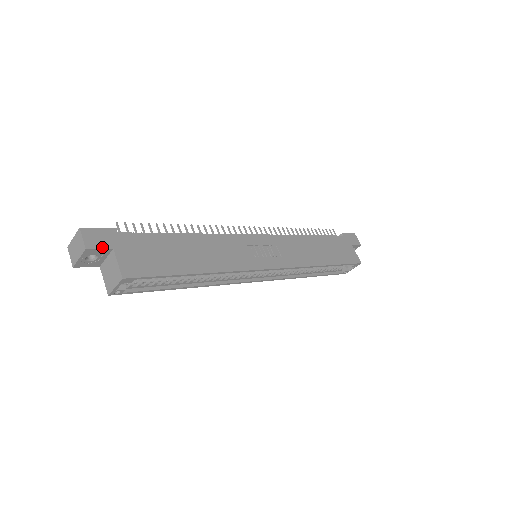
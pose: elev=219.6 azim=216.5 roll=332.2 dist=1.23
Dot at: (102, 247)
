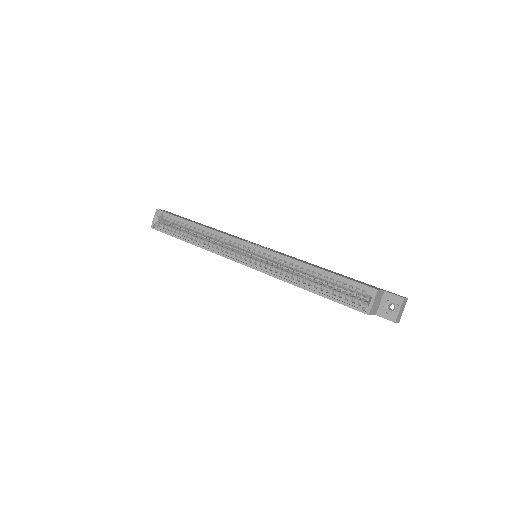
Dot at: (166, 211)
